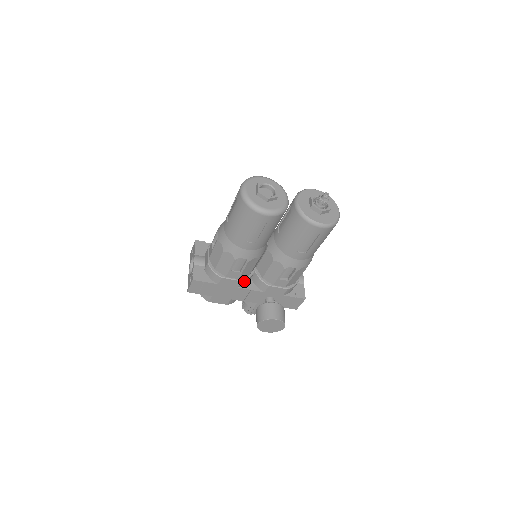
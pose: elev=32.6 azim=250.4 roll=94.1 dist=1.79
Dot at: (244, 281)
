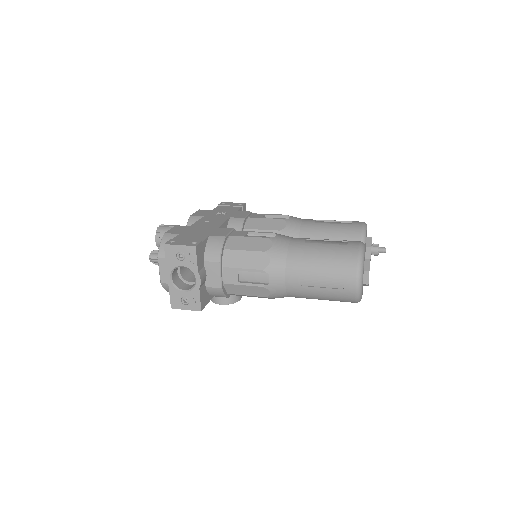
Dot at: occluded
